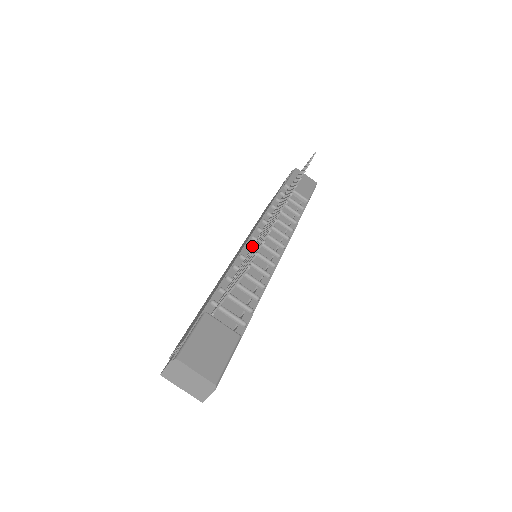
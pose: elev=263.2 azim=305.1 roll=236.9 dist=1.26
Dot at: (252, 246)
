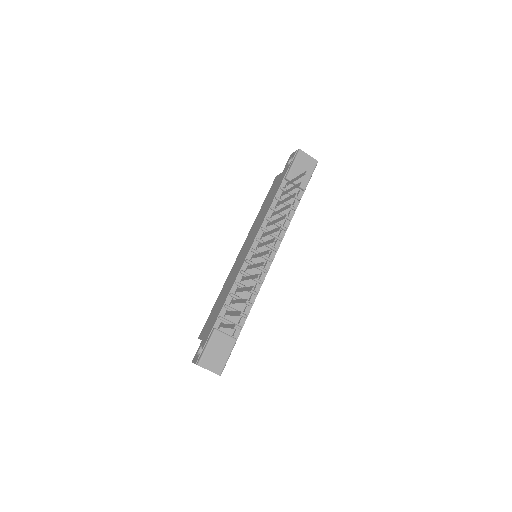
Dot at: (251, 259)
